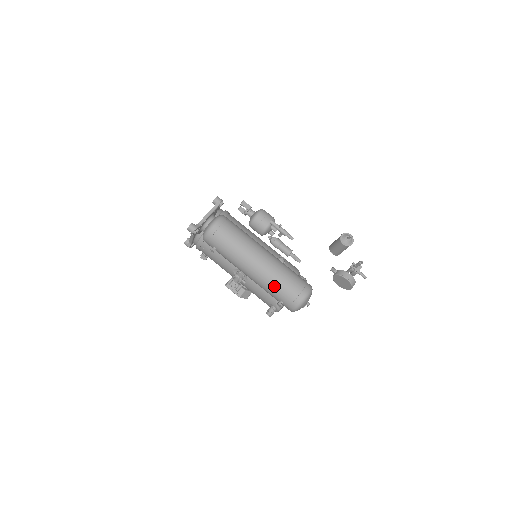
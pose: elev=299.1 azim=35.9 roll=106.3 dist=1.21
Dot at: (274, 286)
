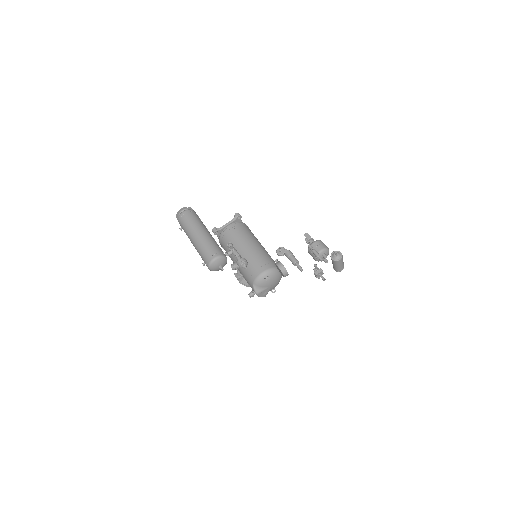
Dot at: (200, 251)
